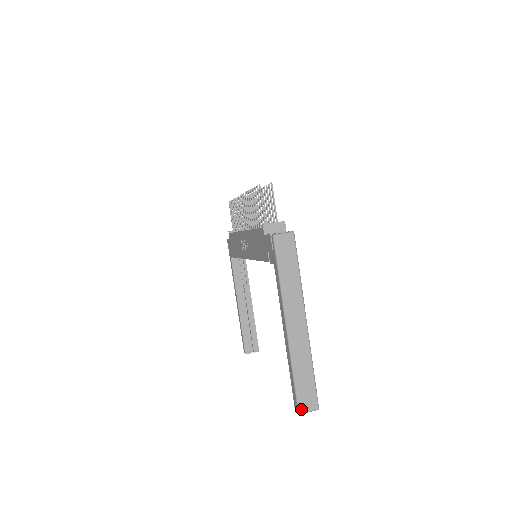
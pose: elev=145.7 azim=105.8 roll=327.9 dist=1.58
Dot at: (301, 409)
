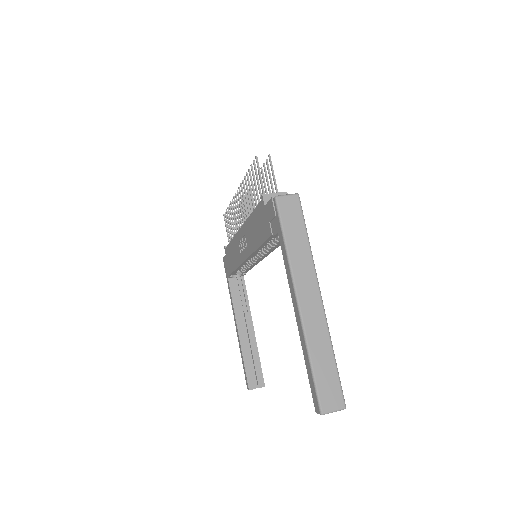
Dot at: (323, 407)
